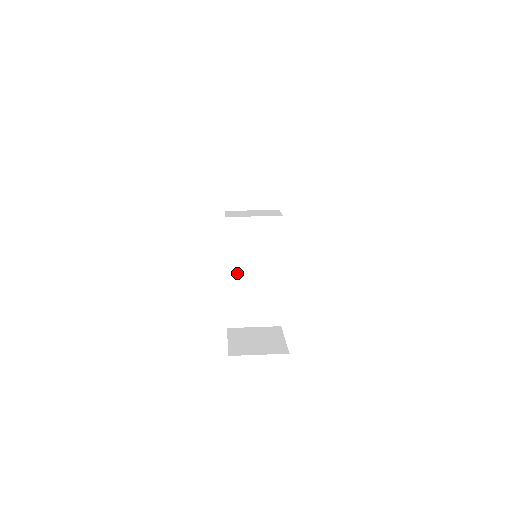
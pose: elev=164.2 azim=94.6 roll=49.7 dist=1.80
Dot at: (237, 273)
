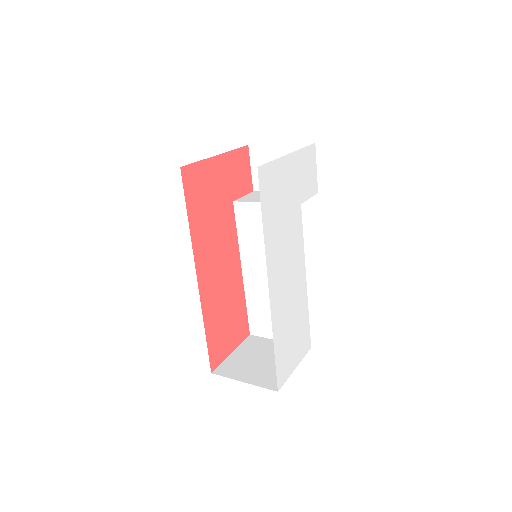
Dot at: (254, 272)
